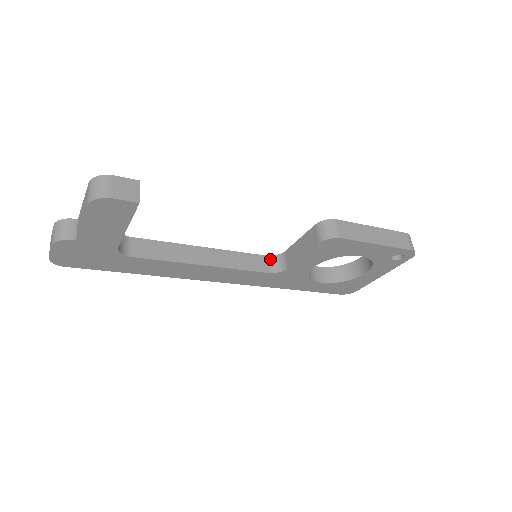
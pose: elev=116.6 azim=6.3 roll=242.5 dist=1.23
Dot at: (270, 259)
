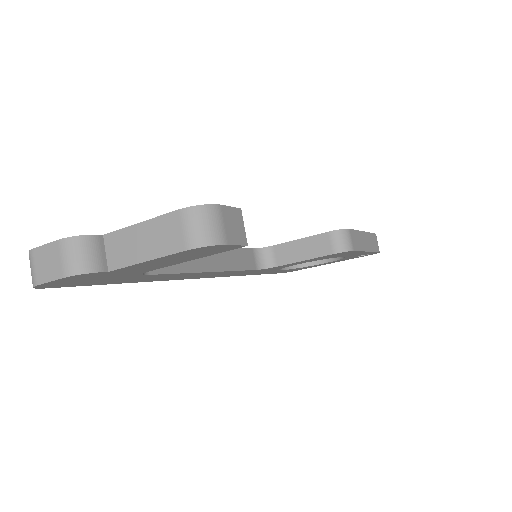
Dot at: (256, 252)
